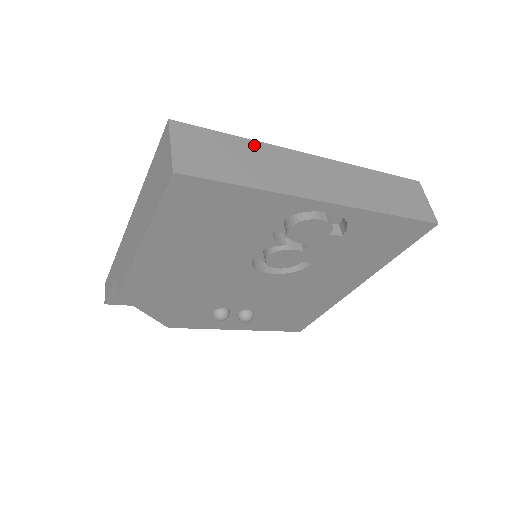
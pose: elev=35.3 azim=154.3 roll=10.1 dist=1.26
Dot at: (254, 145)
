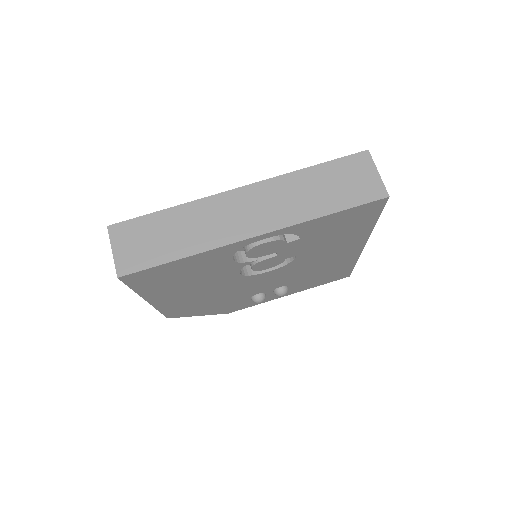
Dot at: (181, 210)
